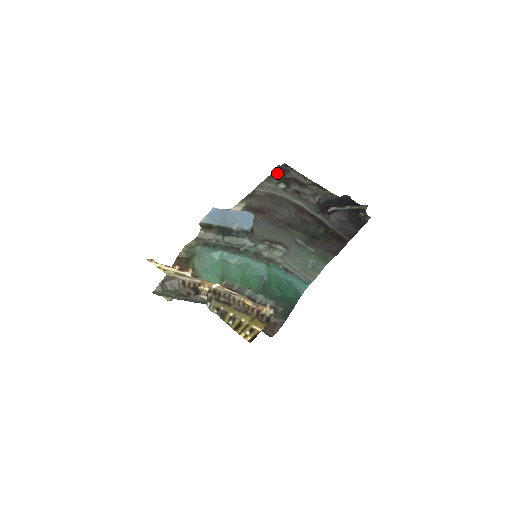
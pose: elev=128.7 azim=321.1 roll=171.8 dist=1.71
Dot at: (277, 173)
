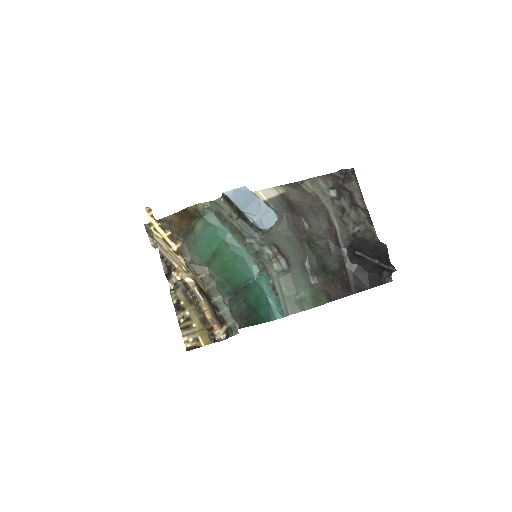
Dot at: (338, 175)
